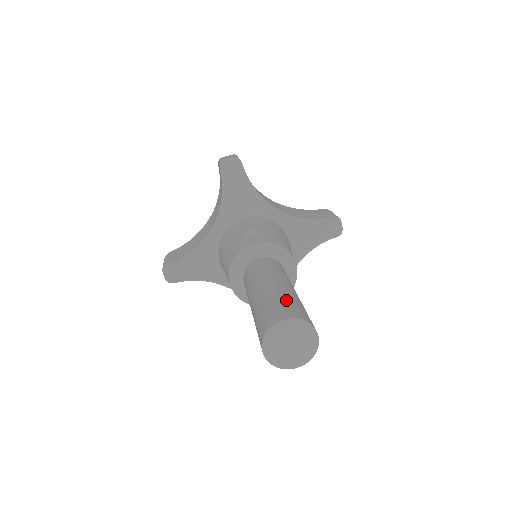
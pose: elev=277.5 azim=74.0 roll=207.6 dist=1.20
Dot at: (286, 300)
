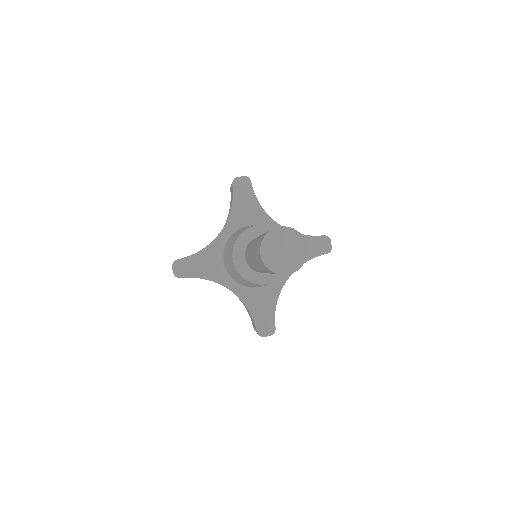
Dot at: occluded
